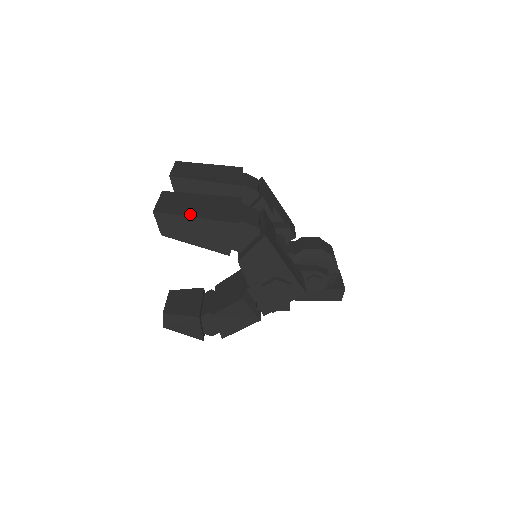
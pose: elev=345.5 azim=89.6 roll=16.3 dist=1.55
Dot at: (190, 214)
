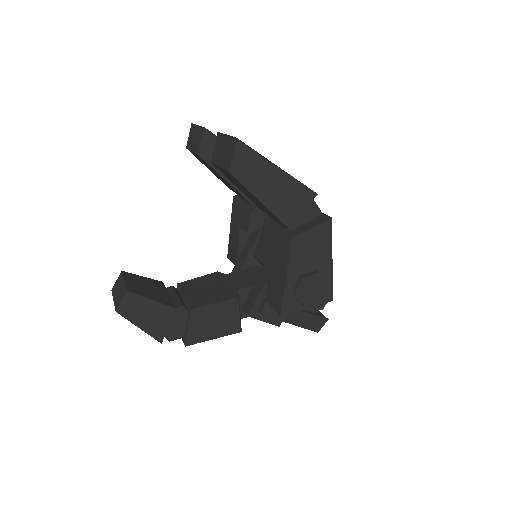
Dot at: occluded
